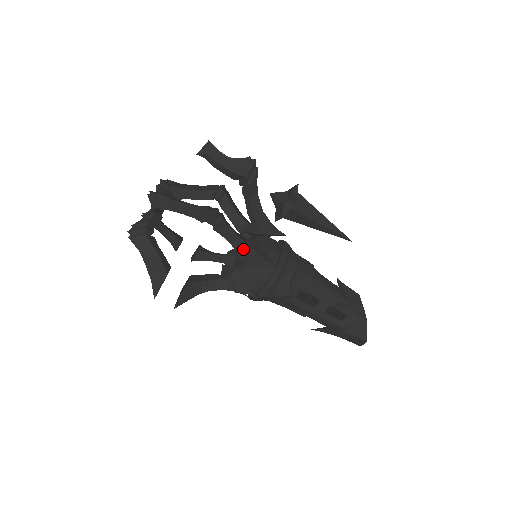
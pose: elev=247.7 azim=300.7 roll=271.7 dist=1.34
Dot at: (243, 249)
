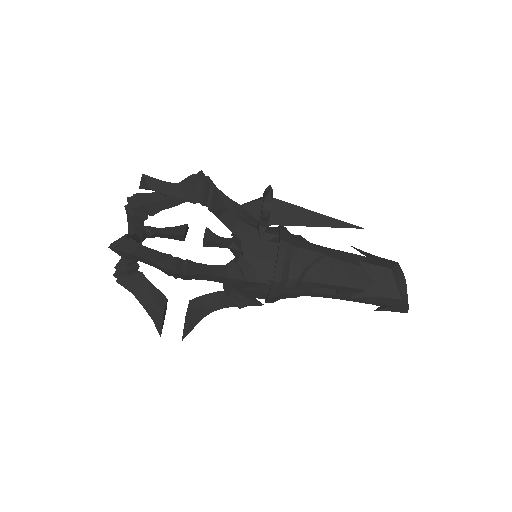
Dot at: (227, 281)
